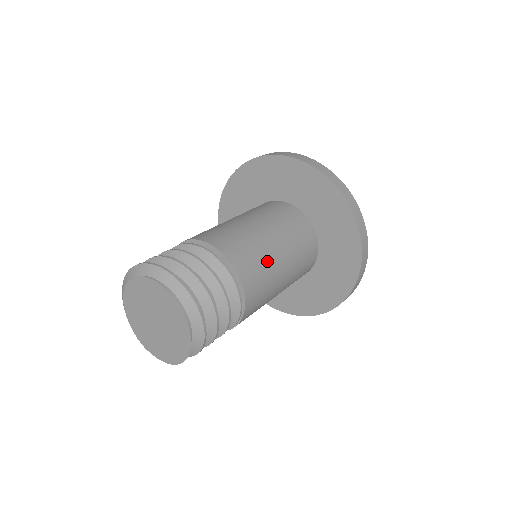
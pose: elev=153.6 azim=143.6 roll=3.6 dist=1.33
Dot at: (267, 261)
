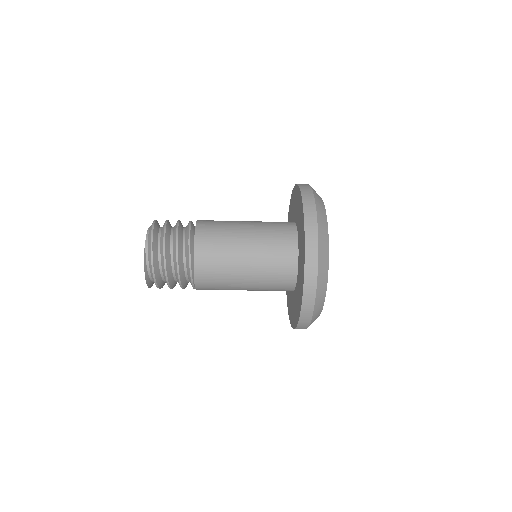
Dot at: (227, 251)
